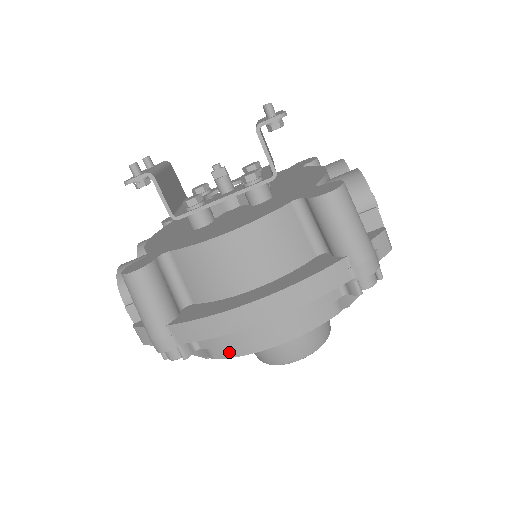
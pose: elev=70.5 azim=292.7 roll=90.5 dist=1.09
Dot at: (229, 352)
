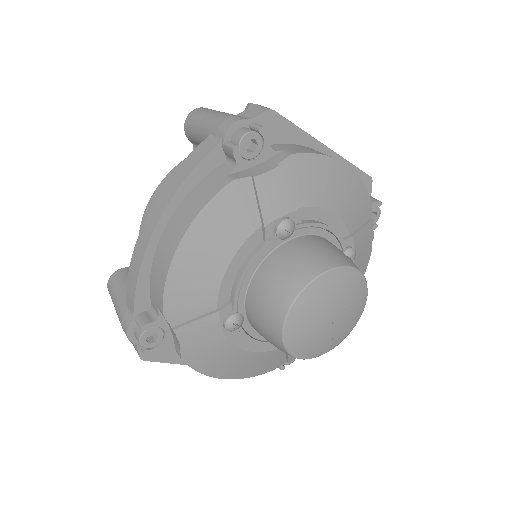
Dot at: (161, 289)
